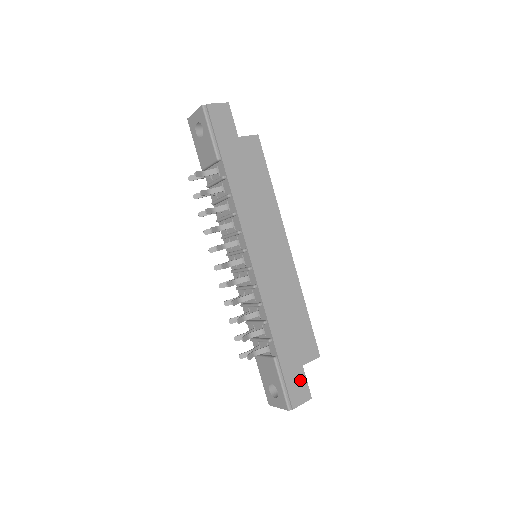
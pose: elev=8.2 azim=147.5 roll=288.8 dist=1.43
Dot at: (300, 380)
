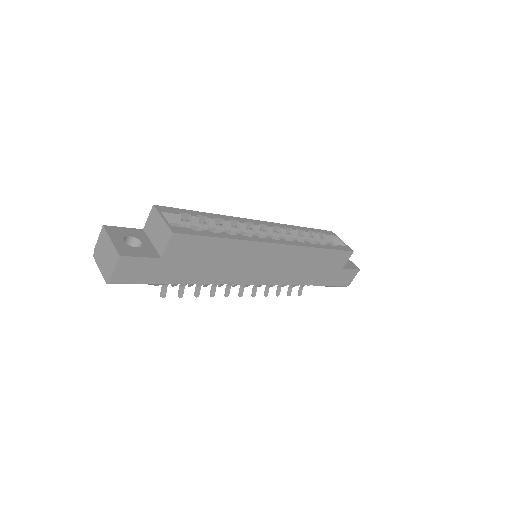
Dot at: (345, 274)
